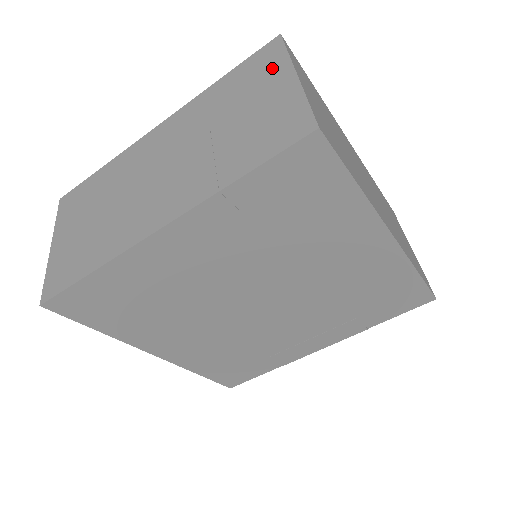
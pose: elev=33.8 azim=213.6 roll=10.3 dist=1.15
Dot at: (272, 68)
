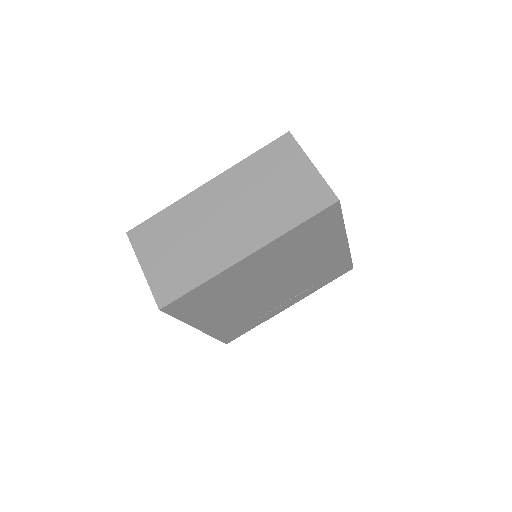
Dot at: (293, 156)
